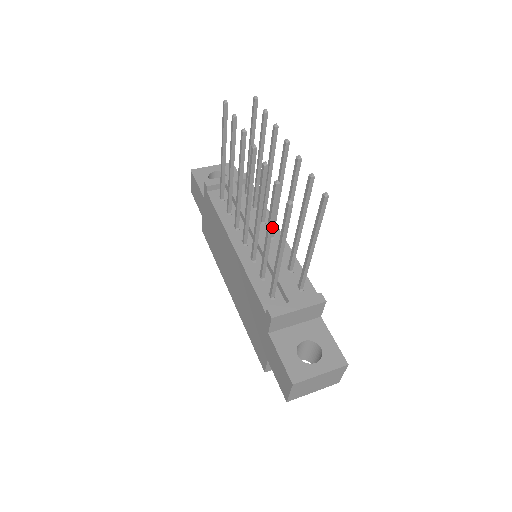
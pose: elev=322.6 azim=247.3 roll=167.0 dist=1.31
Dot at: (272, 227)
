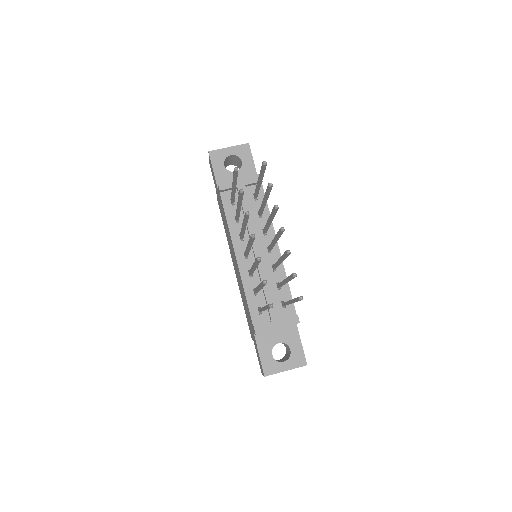
Dot at: occluded
